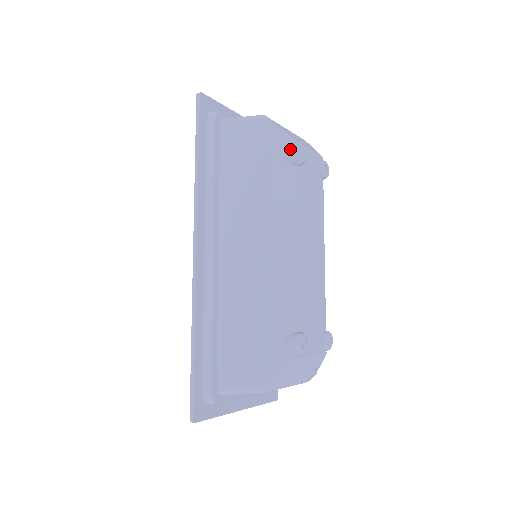
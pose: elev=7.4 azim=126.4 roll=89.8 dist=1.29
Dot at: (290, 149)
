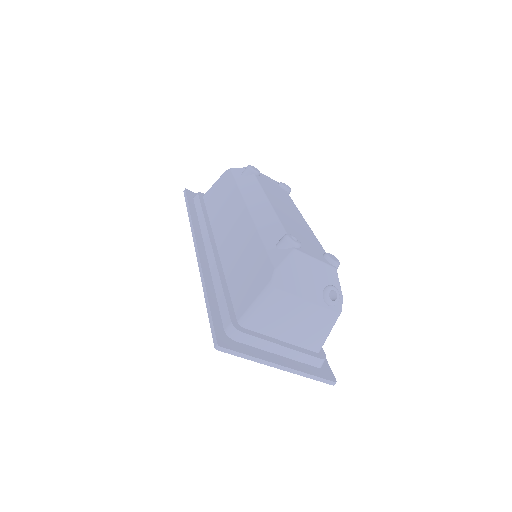
Dot at: (245, 168)
